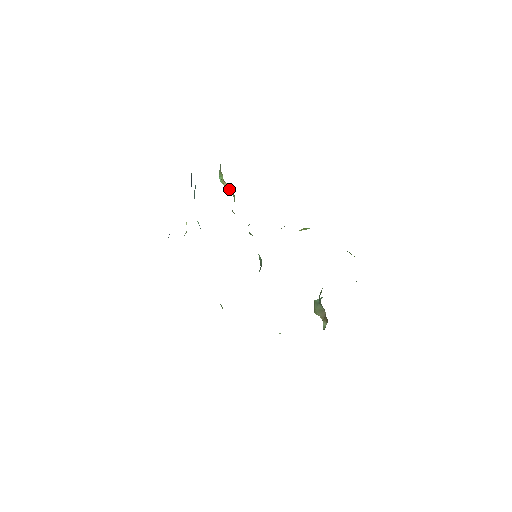
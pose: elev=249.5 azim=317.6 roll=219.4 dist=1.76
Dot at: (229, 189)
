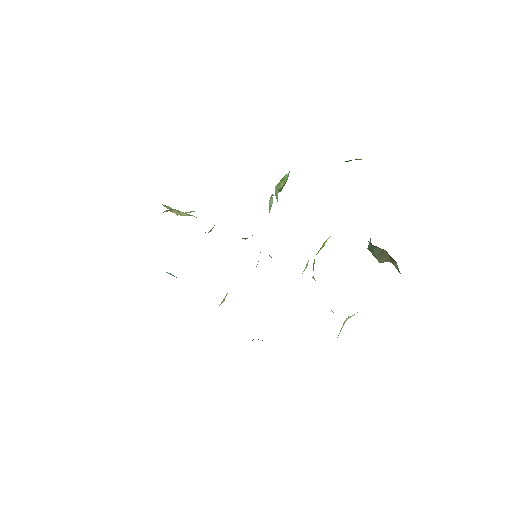
Dot at: (181, 214)
